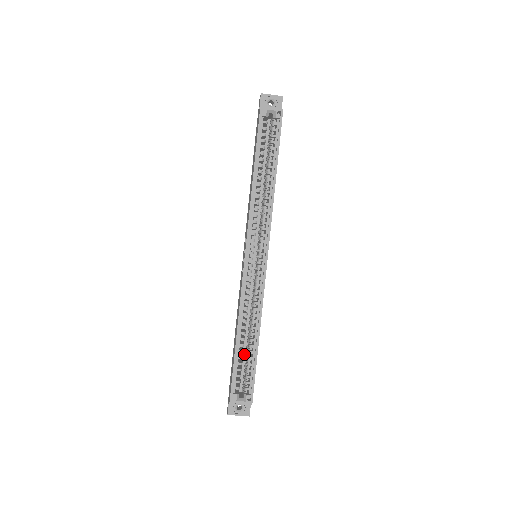
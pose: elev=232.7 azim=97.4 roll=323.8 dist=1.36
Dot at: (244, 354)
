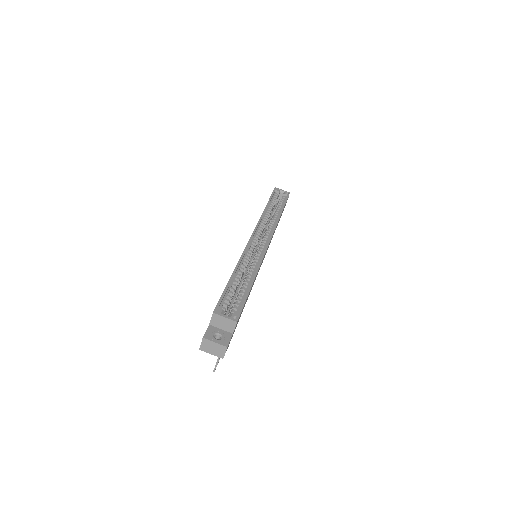
Dot at: occluded
